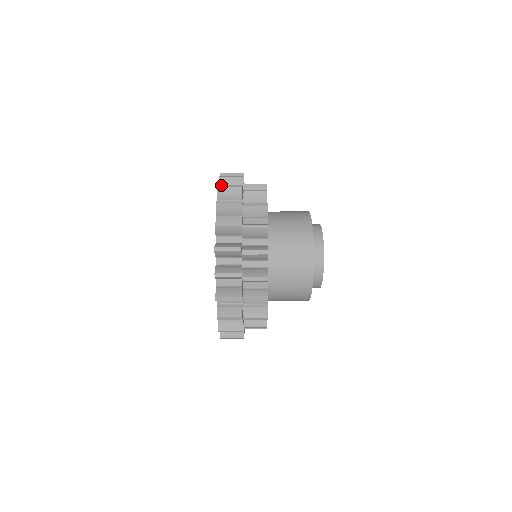
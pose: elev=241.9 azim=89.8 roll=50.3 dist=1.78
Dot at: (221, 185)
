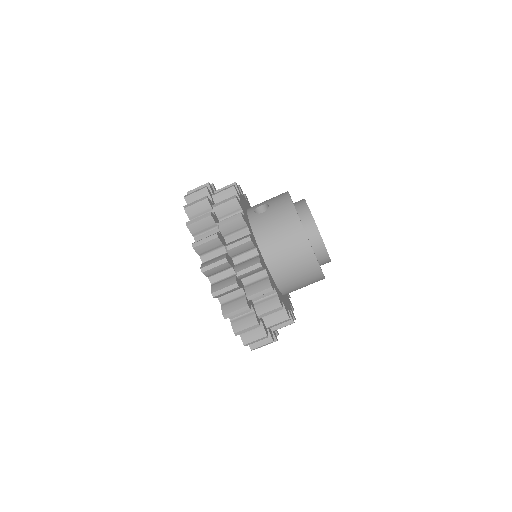
Dot at: (204, 267)
